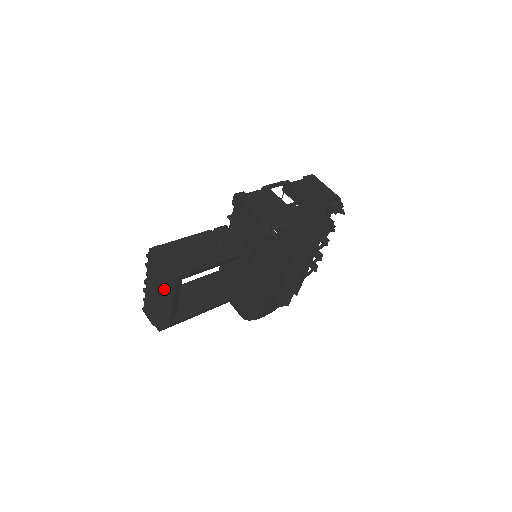
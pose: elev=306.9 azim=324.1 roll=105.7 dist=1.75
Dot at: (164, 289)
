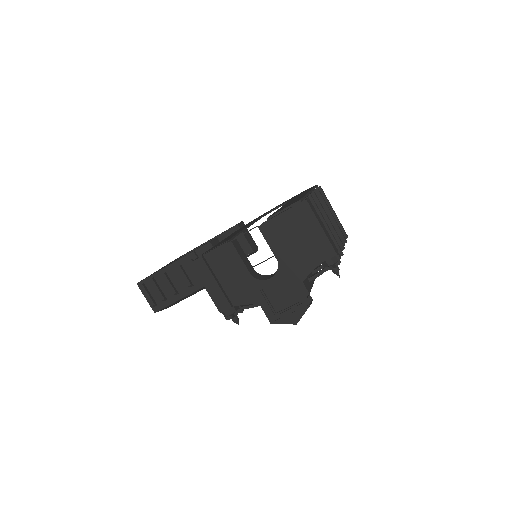
Dot at: occluded
